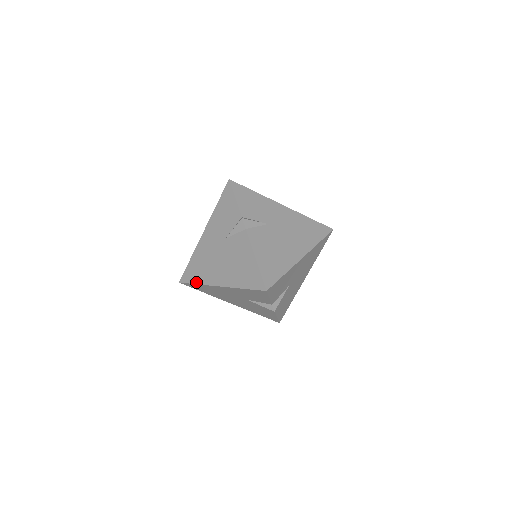
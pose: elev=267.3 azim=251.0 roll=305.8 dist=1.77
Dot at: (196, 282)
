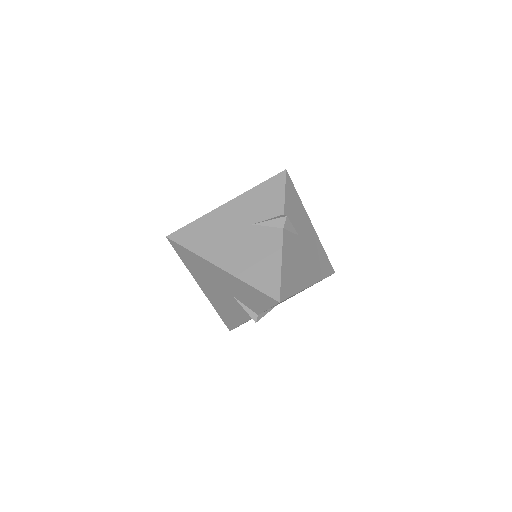
Dot at: (183, 261)
